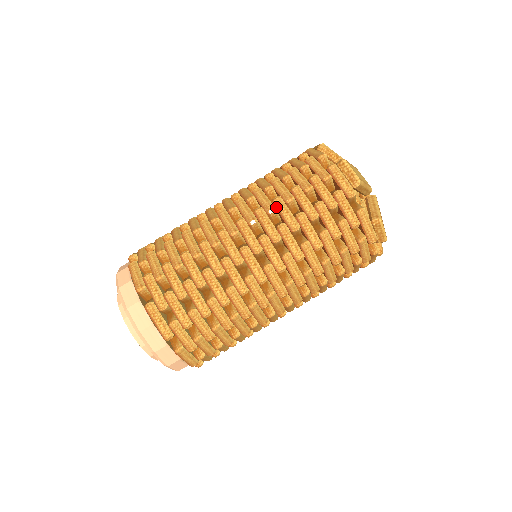
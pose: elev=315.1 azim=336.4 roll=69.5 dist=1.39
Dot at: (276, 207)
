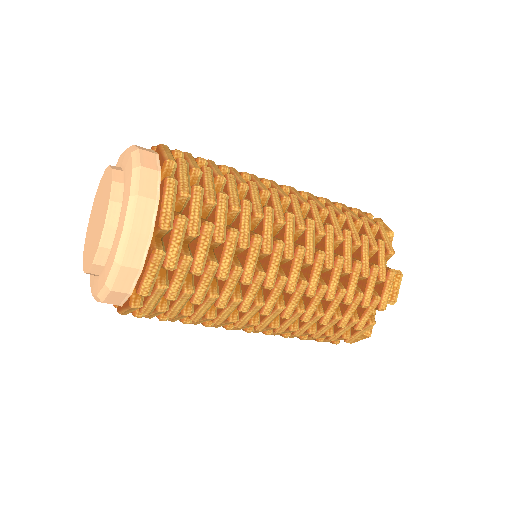
Dot at: (335, 266)
